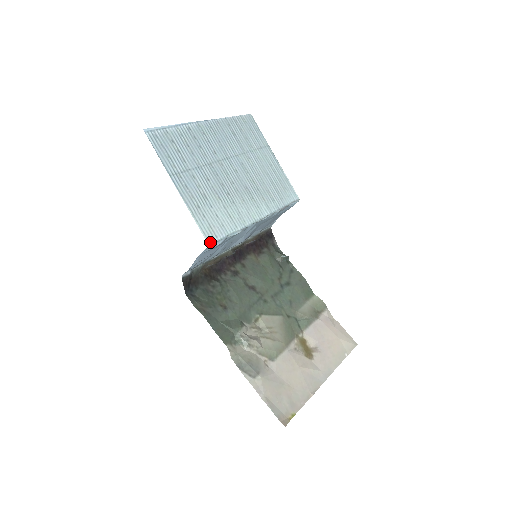
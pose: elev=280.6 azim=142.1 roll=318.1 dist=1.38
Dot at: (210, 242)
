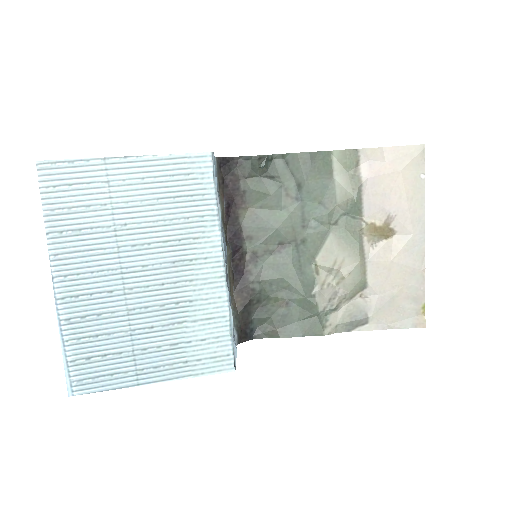
Dot at: (232, 368)
